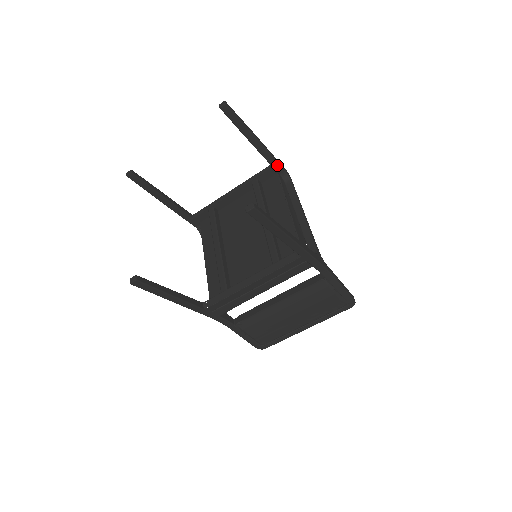
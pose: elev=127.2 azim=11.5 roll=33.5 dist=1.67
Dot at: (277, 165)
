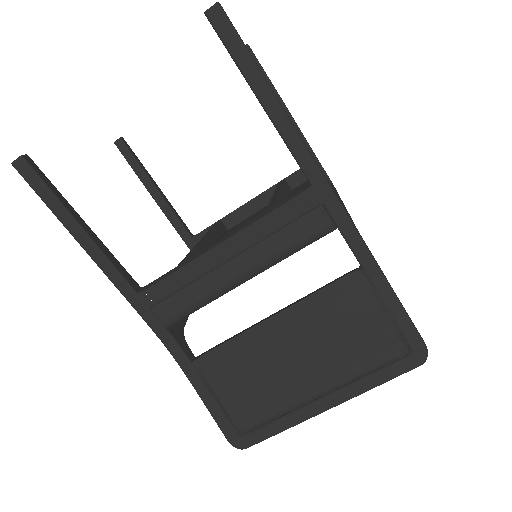
Dot at: occluded
